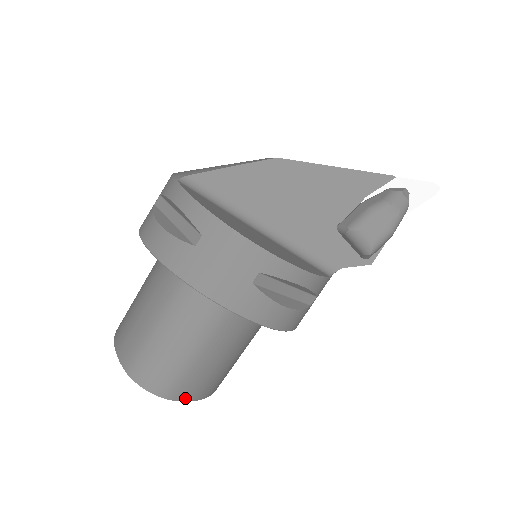
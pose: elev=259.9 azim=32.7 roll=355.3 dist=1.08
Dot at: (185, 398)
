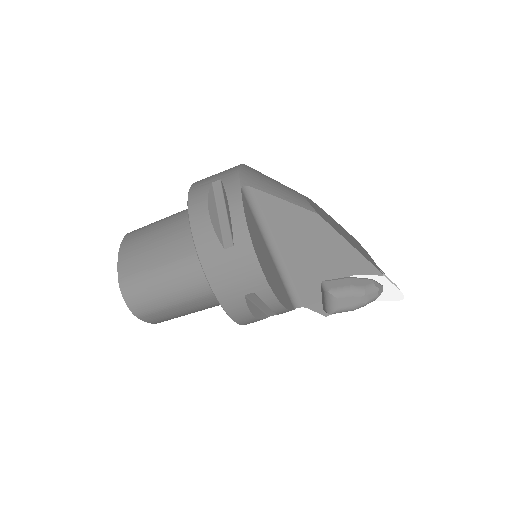
Dot at: (147, 320)
